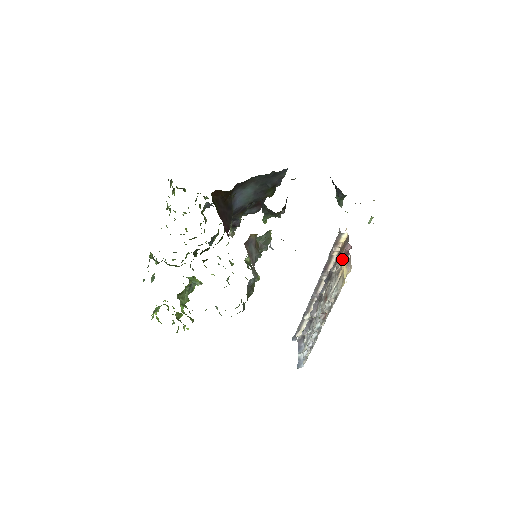
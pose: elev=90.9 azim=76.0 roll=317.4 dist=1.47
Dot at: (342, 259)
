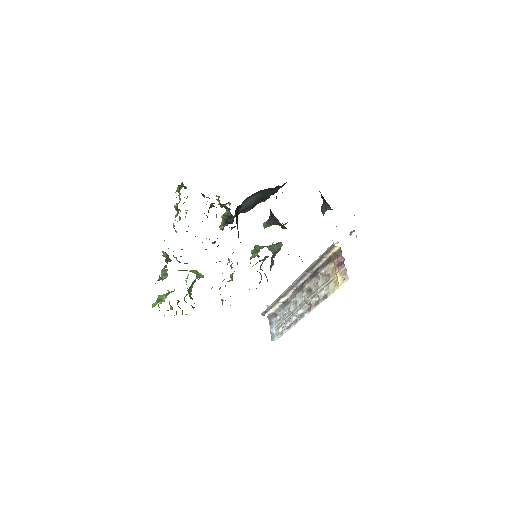
Dot at: (333, 266)
